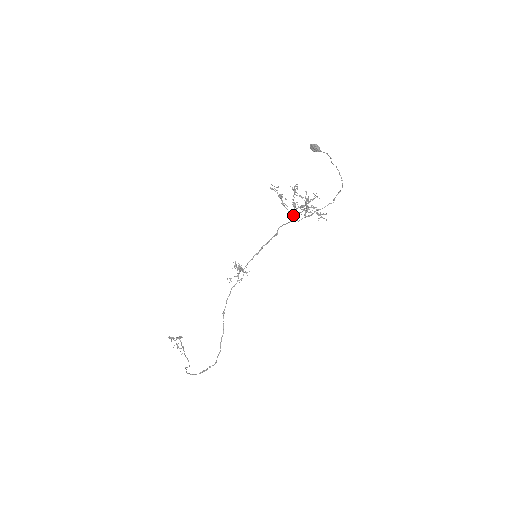
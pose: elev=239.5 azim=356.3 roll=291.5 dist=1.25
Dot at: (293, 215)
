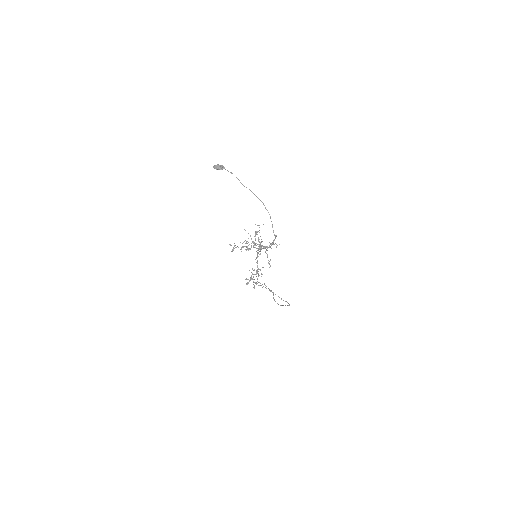
Dot at: occluded
